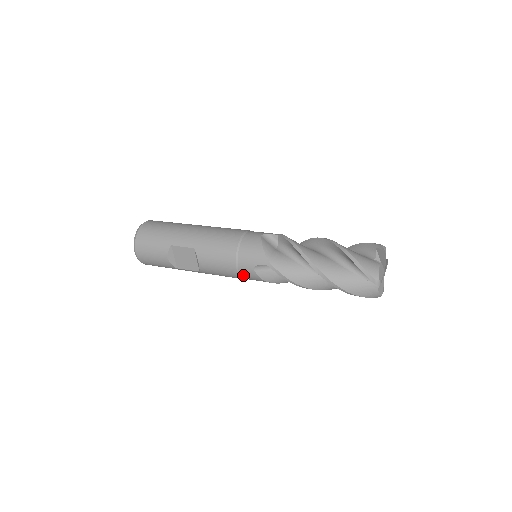
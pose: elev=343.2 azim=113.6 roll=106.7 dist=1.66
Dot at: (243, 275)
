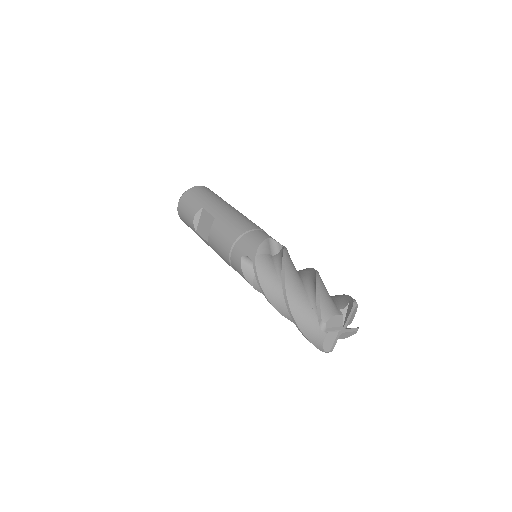
Dot at: (232, 261)
